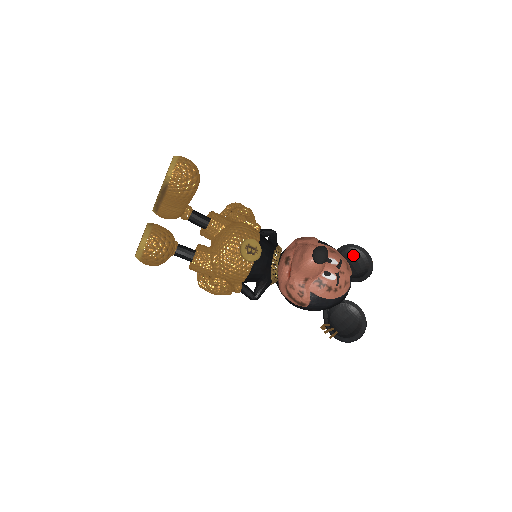
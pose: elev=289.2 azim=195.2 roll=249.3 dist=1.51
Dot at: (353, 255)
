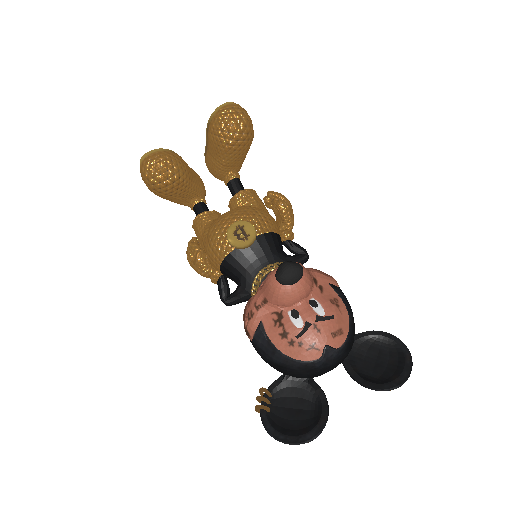
Dot at: (389, 352)
